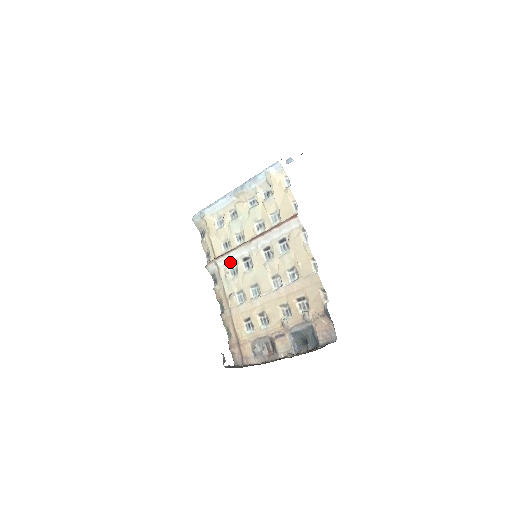
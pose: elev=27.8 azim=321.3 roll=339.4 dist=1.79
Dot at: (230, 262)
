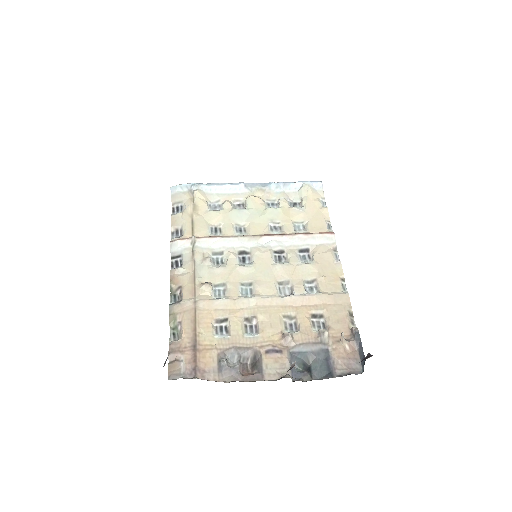
Dot at: (217, 248)
